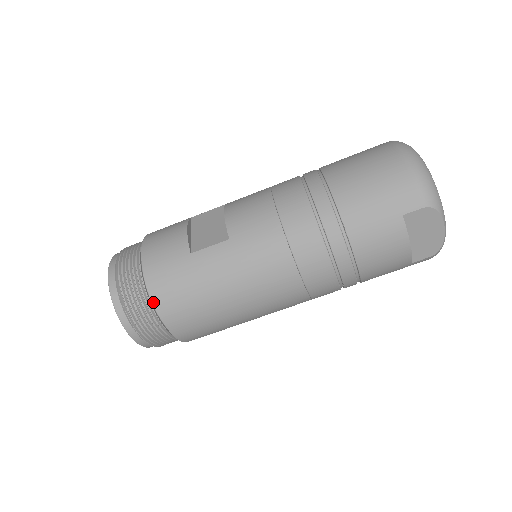
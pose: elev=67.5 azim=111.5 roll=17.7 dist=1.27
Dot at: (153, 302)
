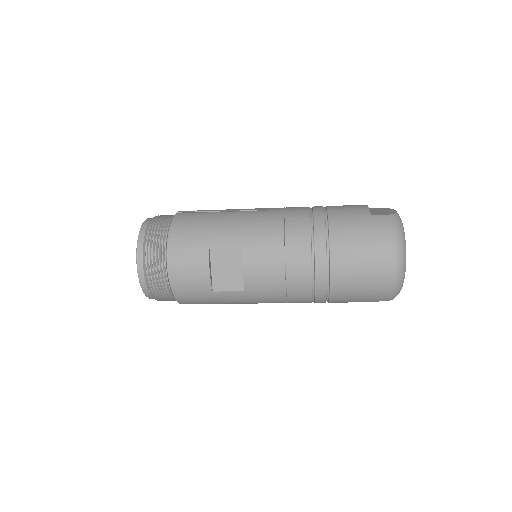
Dot at: (179, 303)
